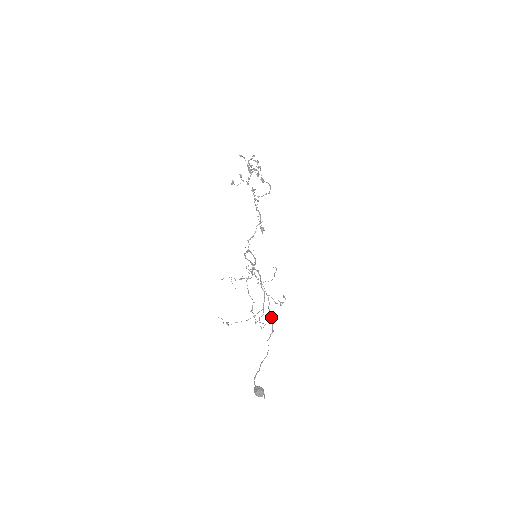
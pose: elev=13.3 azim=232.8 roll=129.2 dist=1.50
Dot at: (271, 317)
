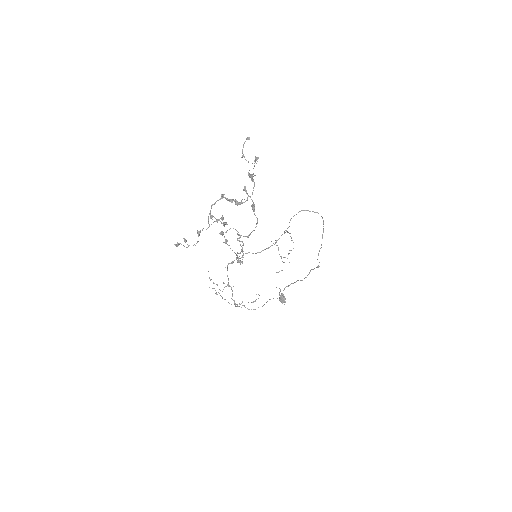
Dot at: (317, 259)
